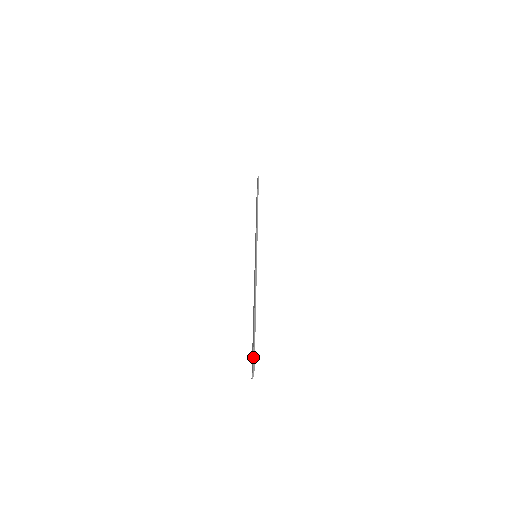
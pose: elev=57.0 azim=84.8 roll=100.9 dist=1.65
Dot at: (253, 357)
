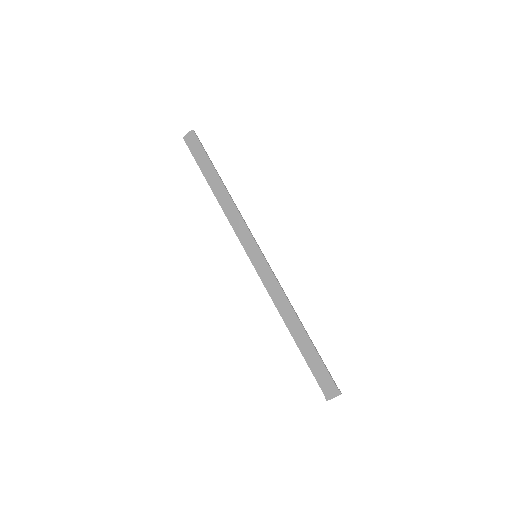
Dot at: (334, 381)
